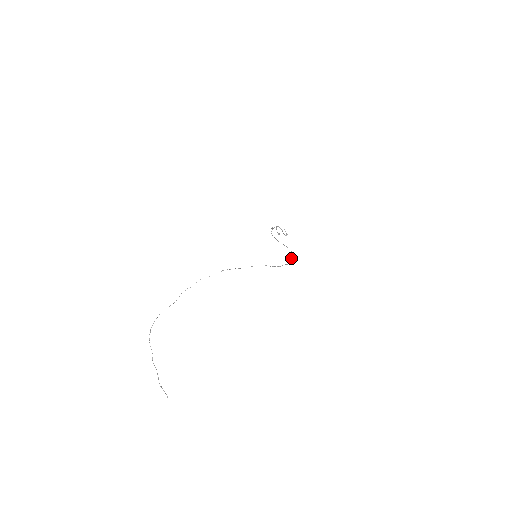
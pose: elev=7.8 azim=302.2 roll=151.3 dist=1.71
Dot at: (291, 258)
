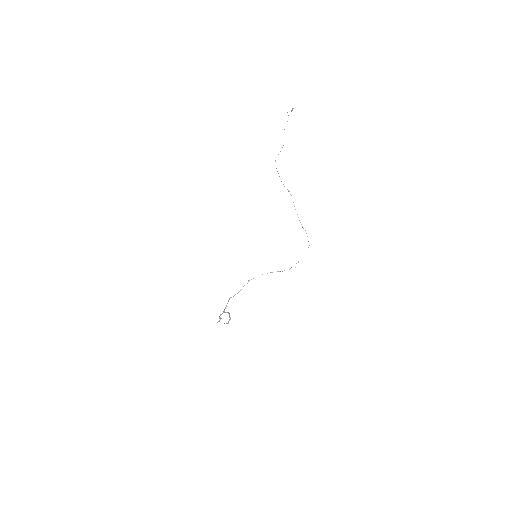
Dot at: occluded
